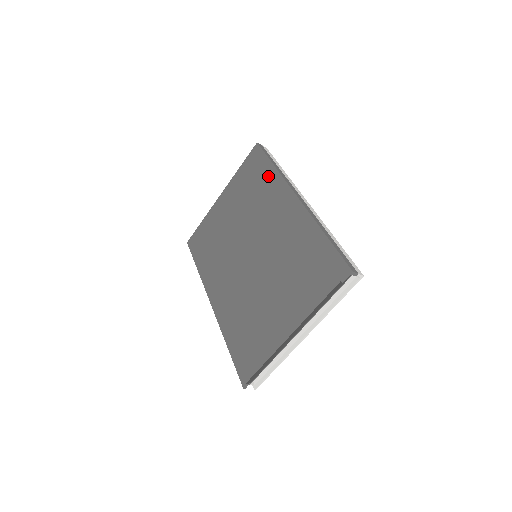
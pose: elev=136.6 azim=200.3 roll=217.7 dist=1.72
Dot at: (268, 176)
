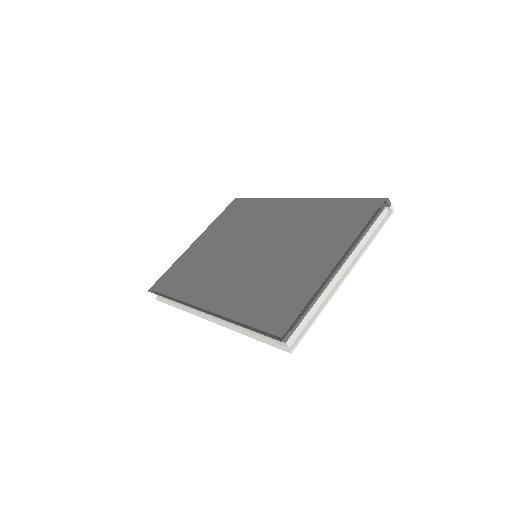
Dot at: (257, 205)
